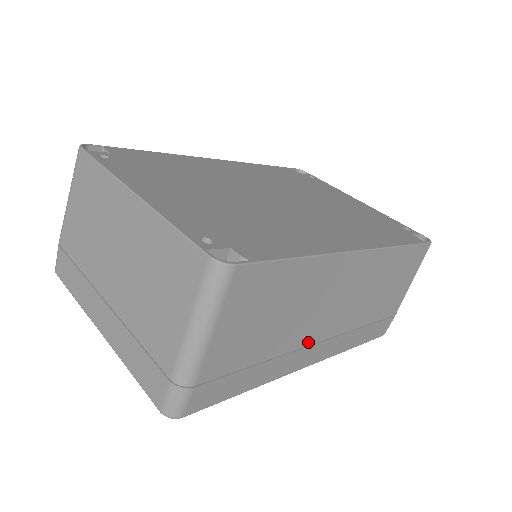
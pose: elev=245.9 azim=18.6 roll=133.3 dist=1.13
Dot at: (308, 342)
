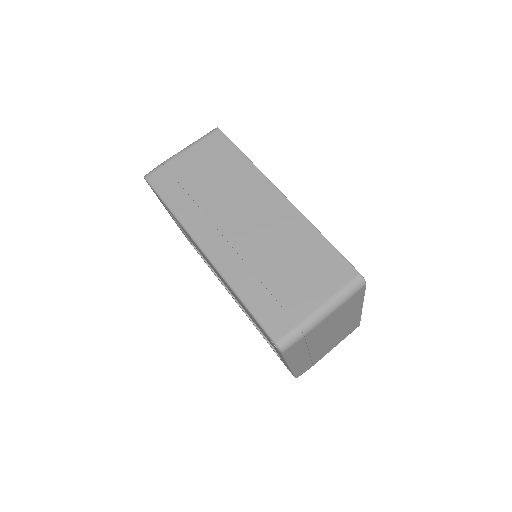
Dot at: (217, 223)
